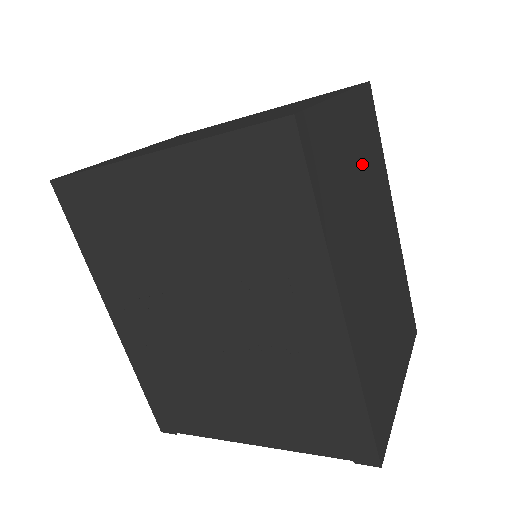
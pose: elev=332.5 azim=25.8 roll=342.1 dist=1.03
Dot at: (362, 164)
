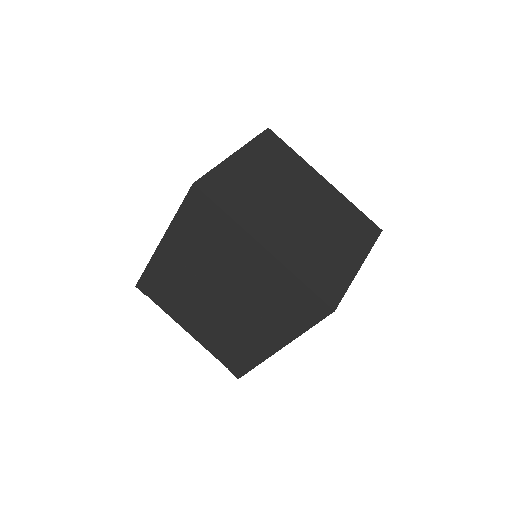
Dot at: occluded
